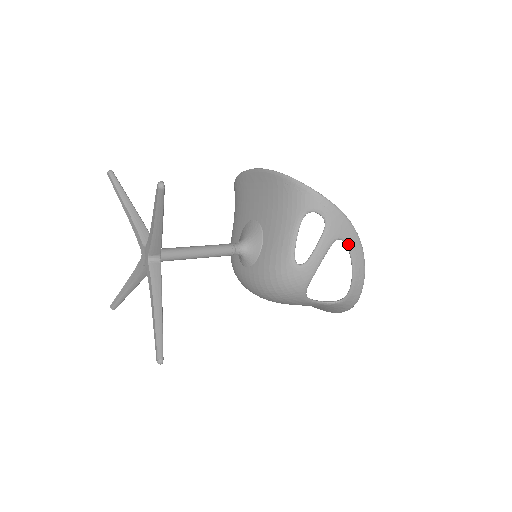
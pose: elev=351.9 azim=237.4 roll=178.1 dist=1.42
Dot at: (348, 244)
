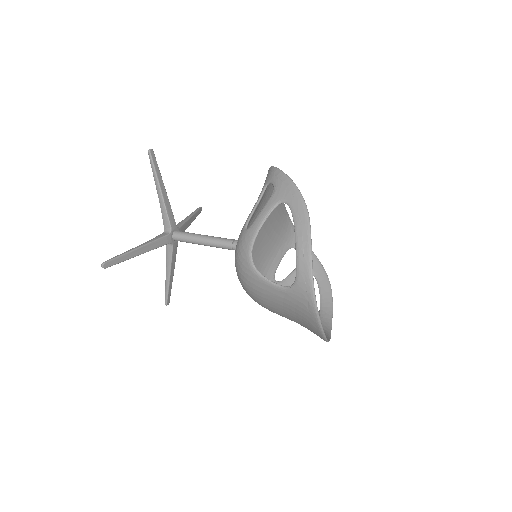
Dot at: (291, 207)
